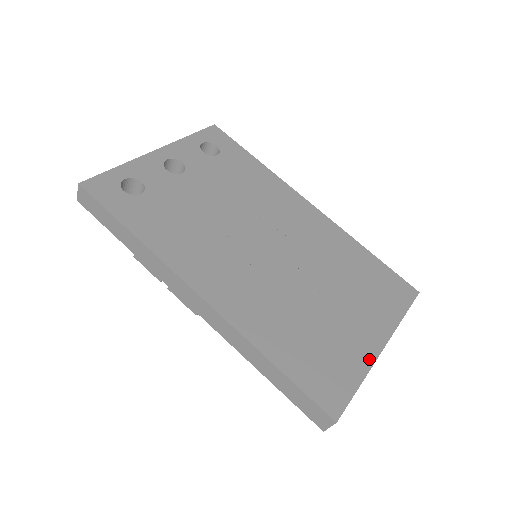
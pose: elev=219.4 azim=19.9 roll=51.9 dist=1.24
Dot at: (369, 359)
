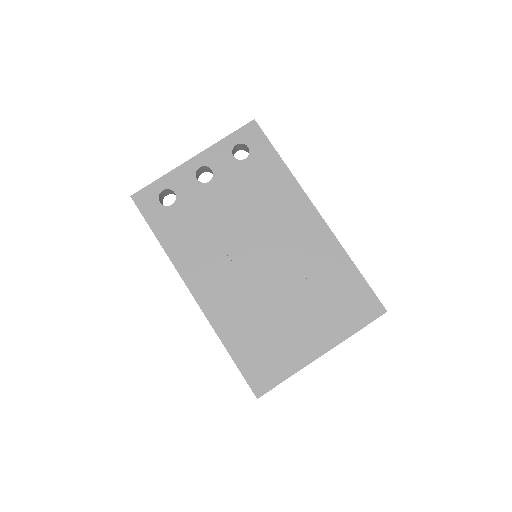
Dot at: (304, 361)
